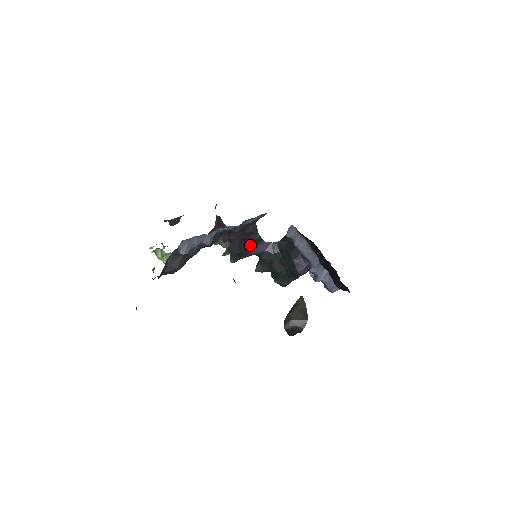
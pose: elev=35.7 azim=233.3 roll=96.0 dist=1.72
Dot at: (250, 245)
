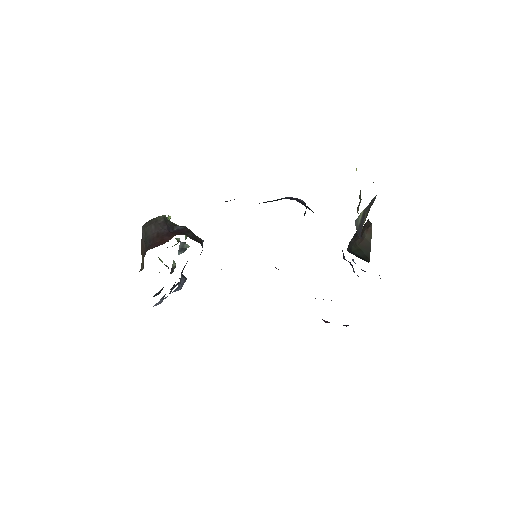
Dot at: occluded
